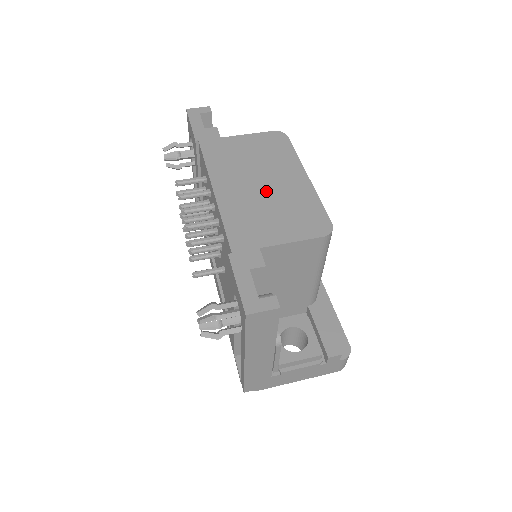
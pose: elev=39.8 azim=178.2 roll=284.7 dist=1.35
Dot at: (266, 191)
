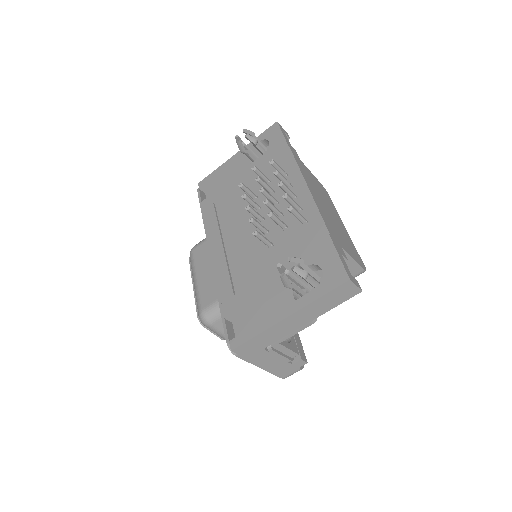
Dot at: (332, 216)
